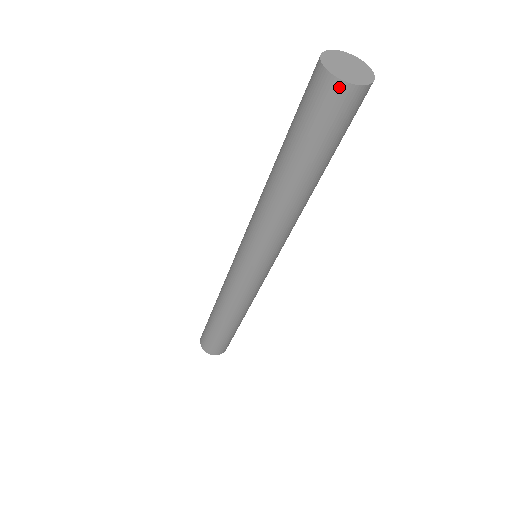
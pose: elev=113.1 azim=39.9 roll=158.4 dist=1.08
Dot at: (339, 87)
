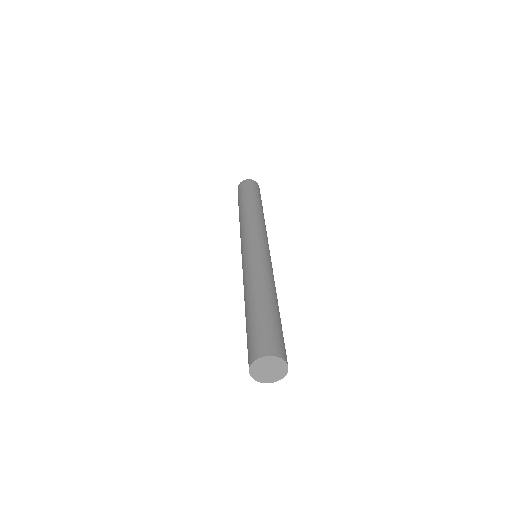
Dot at: (254, 182)
